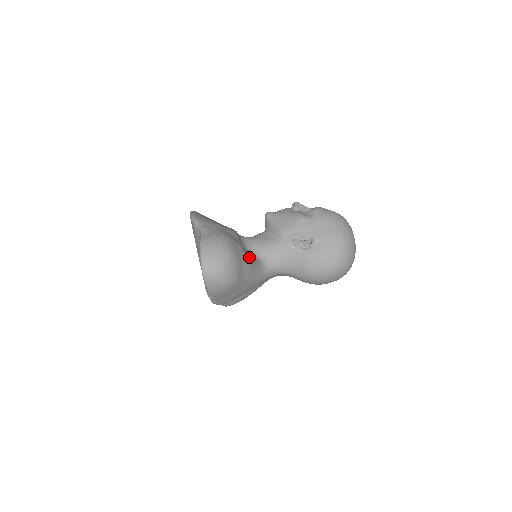
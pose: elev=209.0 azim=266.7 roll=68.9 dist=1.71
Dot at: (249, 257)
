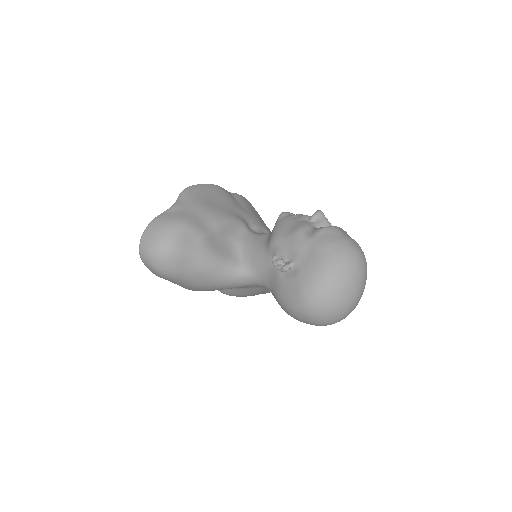
Dot at: (213, 253)
